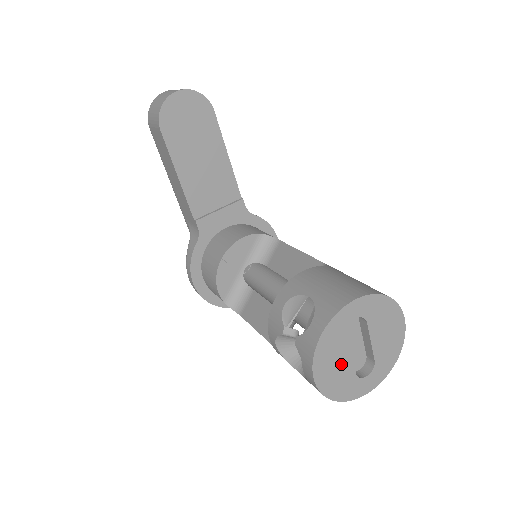
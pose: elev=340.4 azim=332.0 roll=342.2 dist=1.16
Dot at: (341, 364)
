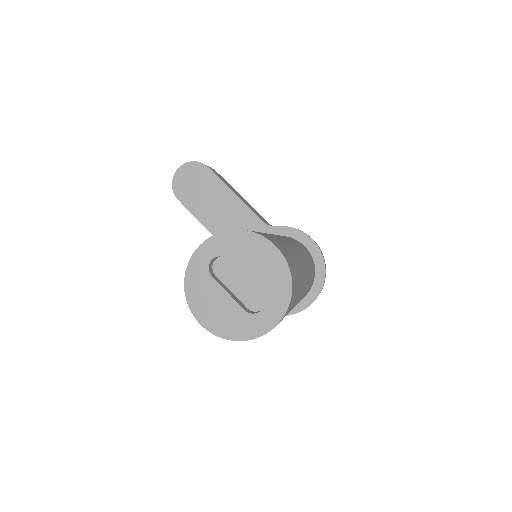
Dot at: (221, 304)
